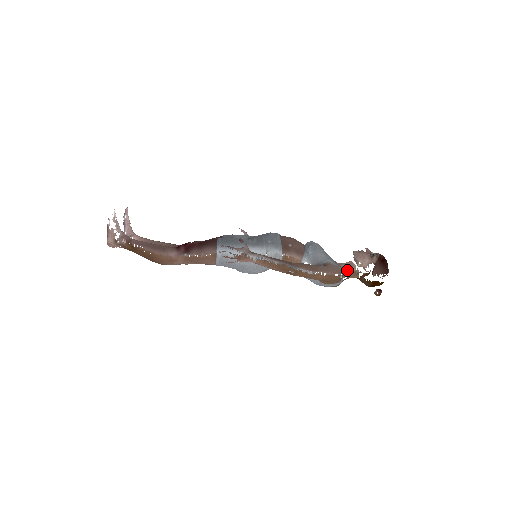
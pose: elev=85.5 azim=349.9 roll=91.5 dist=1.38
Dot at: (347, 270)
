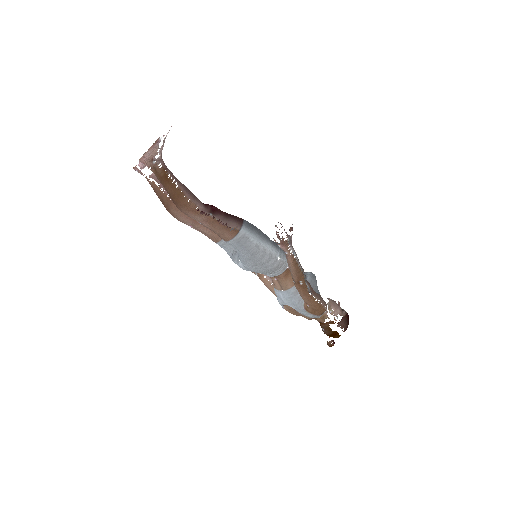
Dot at: occluded
